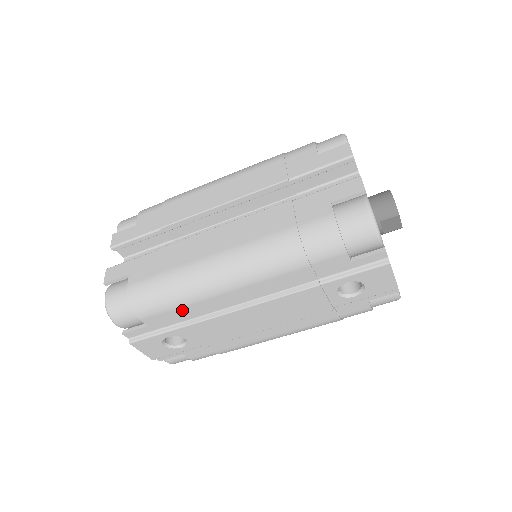
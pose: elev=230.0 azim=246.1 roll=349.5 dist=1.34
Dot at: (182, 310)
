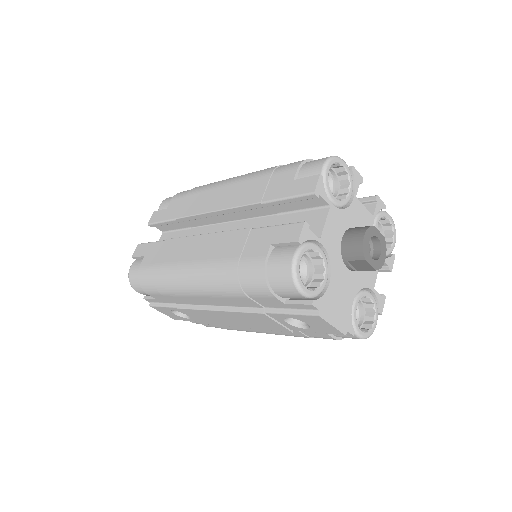
Dot at: (171, 297)
